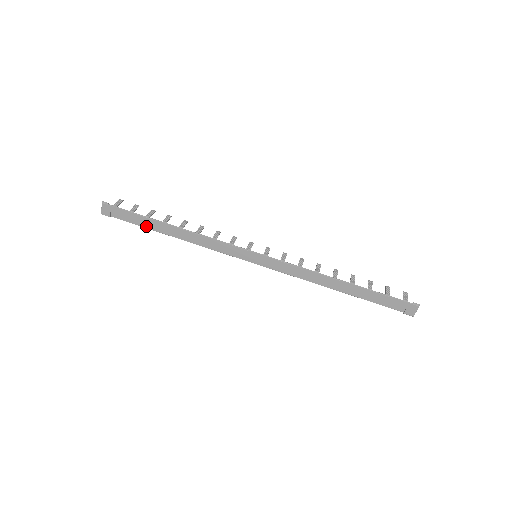
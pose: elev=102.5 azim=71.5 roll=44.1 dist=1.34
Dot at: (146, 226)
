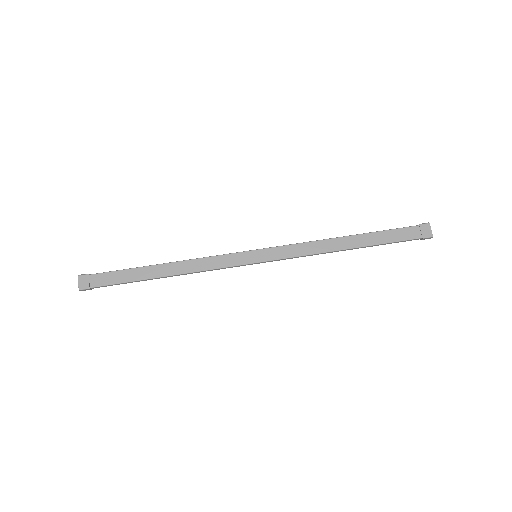
Dot at: (132, 279)
